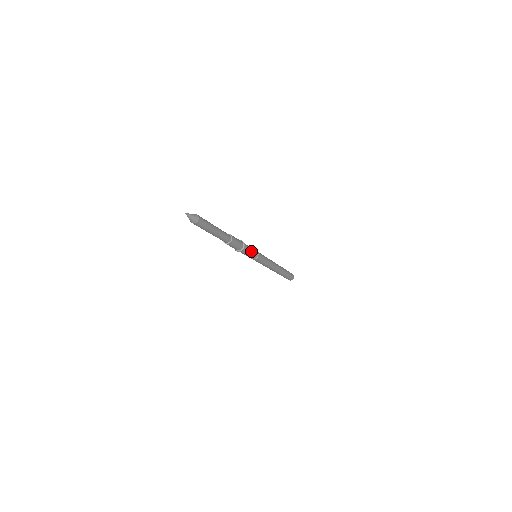
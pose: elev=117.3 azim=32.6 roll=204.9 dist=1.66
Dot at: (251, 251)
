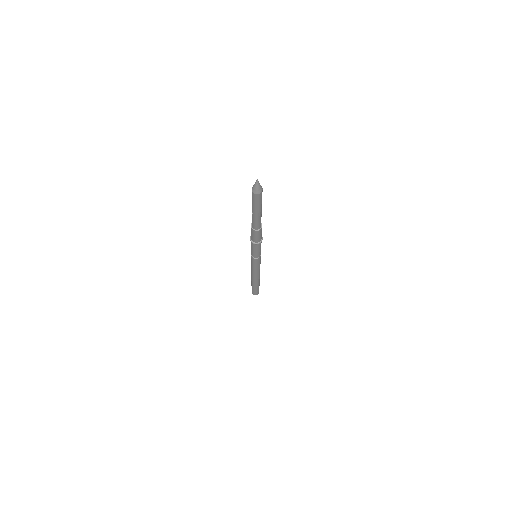
Dot at: occluded
